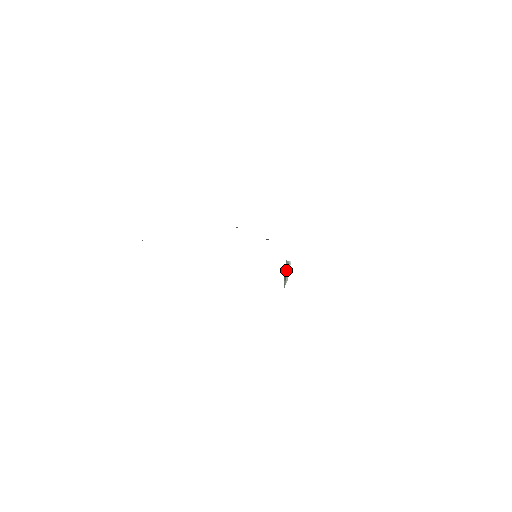
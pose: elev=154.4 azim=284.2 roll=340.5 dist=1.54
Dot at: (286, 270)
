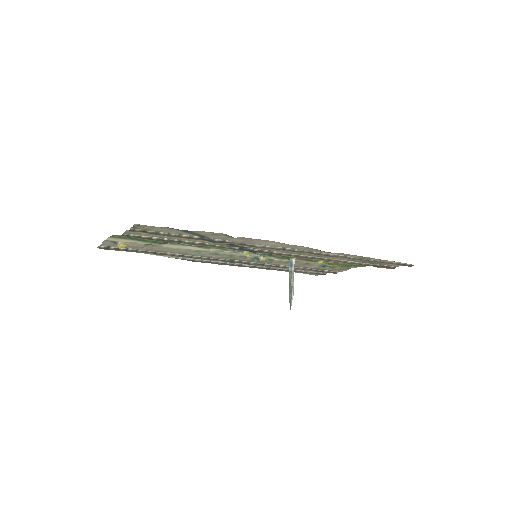
Dot at: (290, 275)
